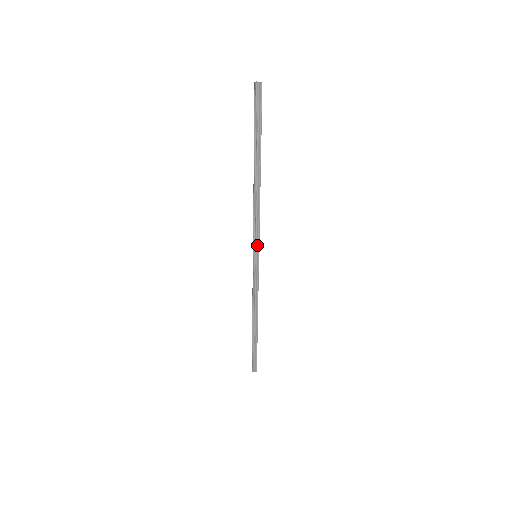
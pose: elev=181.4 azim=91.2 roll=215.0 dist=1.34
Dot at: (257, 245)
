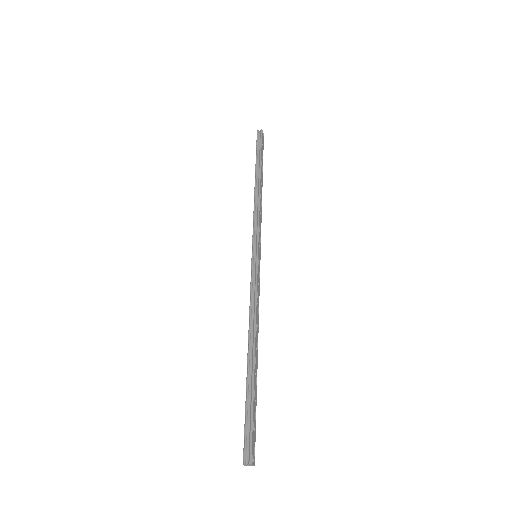
Dot at: (256, 241)
